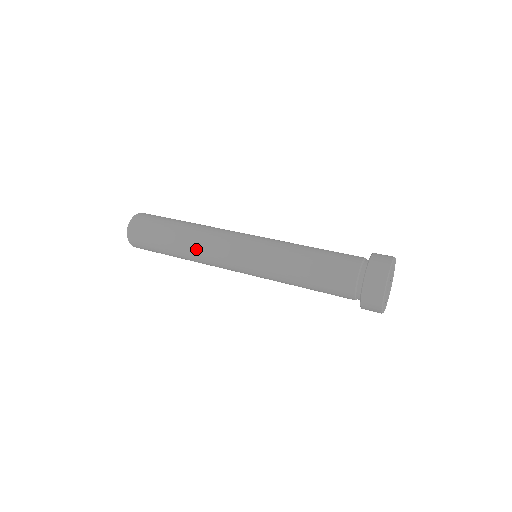
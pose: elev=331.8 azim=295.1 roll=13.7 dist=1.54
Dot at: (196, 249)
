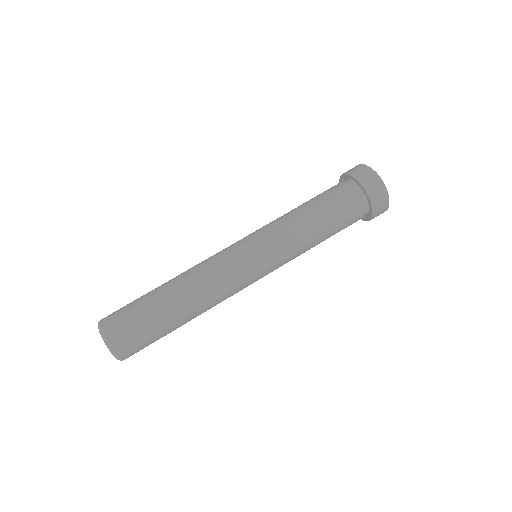
Dot at: occluded
